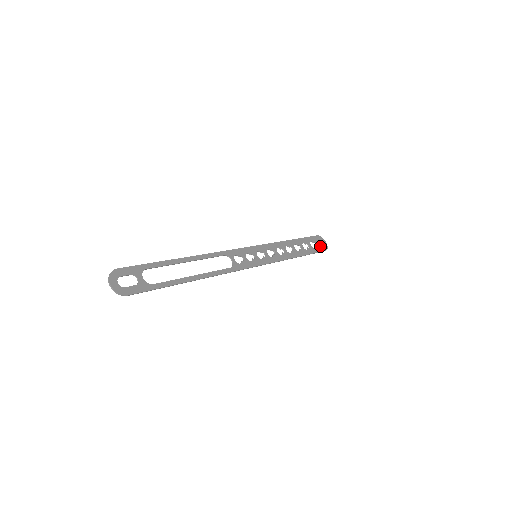
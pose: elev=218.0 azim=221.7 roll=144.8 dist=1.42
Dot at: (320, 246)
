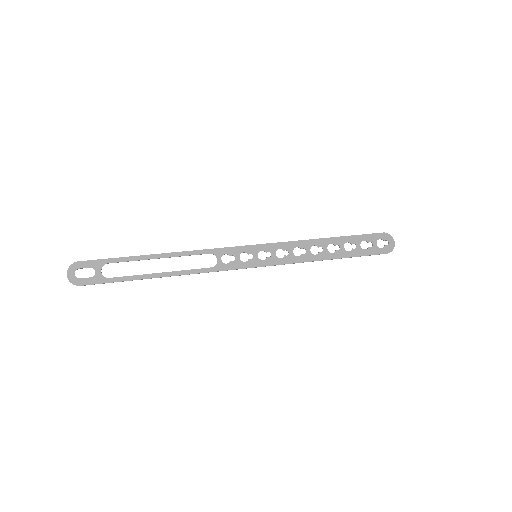
Dot at: occluded
